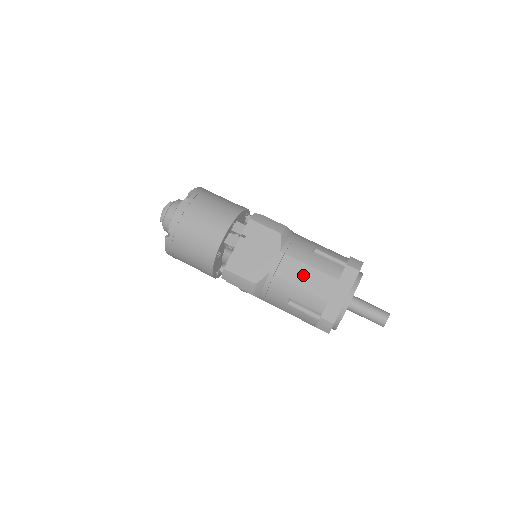
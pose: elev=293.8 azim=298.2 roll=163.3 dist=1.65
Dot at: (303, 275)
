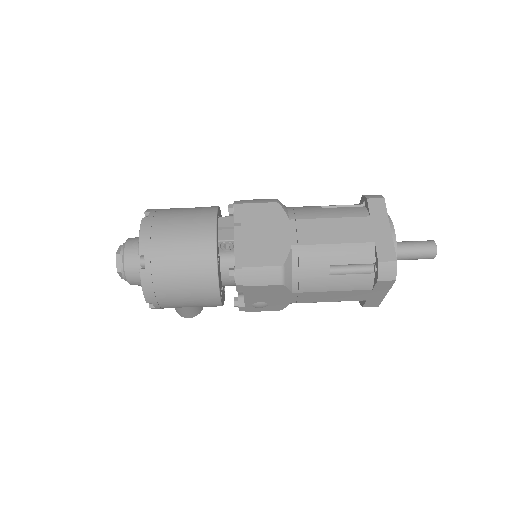
Dot at: (330, 230)
